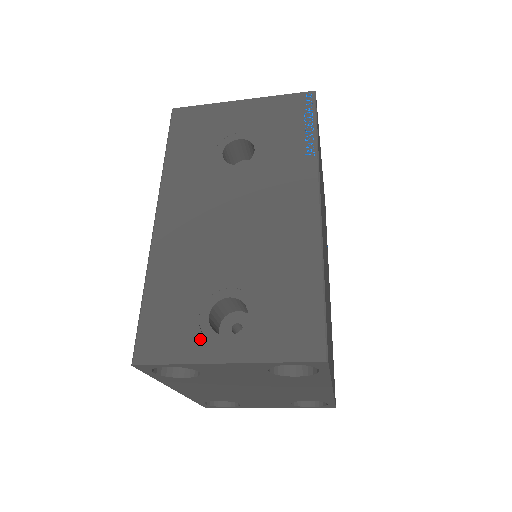
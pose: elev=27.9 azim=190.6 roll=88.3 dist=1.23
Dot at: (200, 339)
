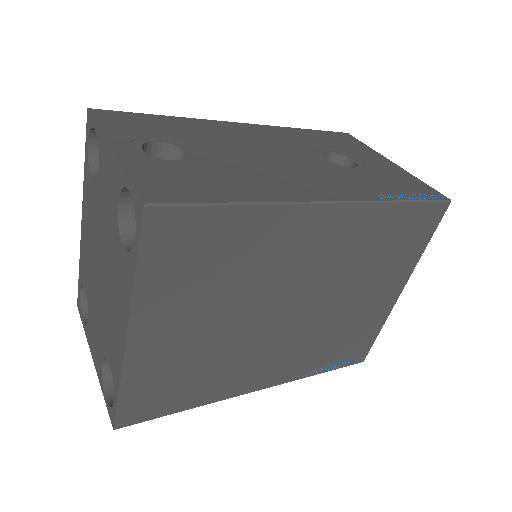
Dot at: (131, 136)
